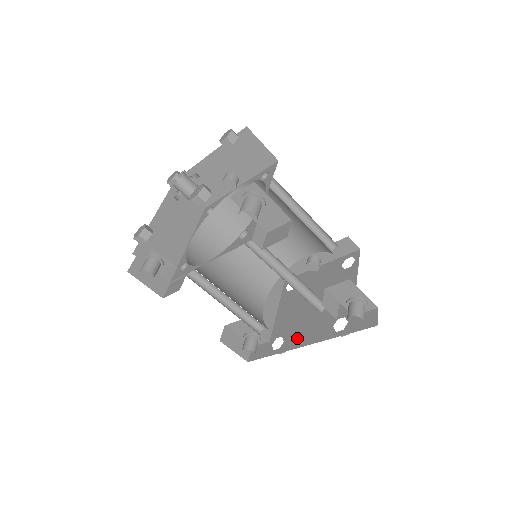
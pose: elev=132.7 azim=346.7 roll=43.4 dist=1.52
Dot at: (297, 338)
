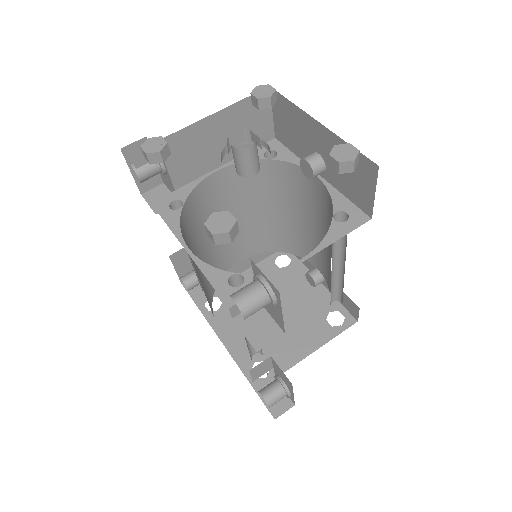
Dot at: (227, 325)
